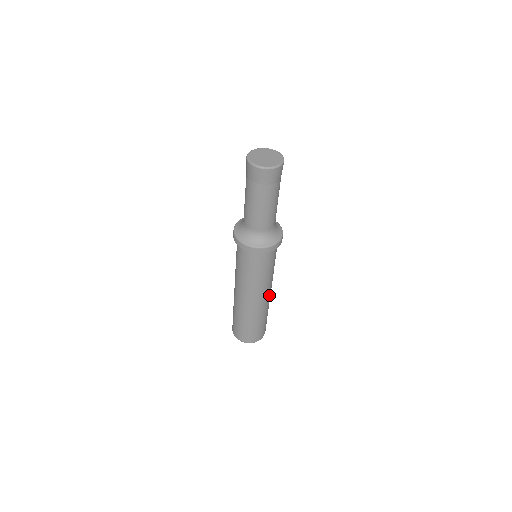
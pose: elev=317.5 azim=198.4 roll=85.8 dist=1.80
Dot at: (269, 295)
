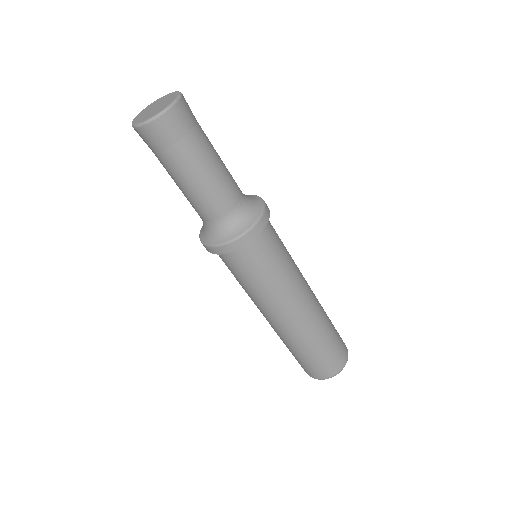
Dot at: (304, 312)
